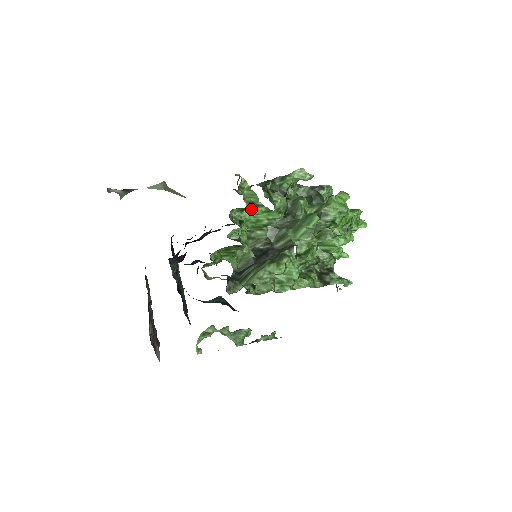
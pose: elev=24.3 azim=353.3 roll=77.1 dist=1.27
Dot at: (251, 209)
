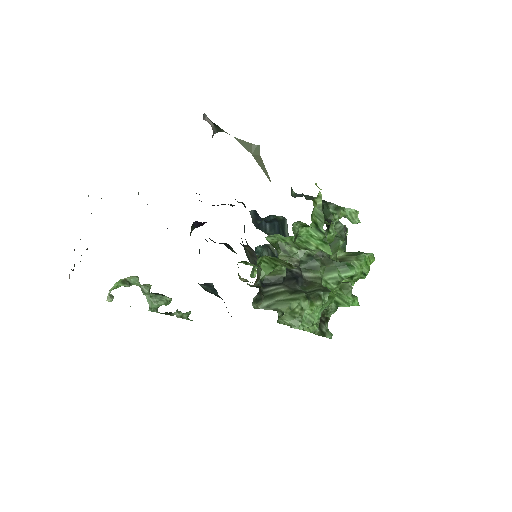
Dot at: (311, 229)
